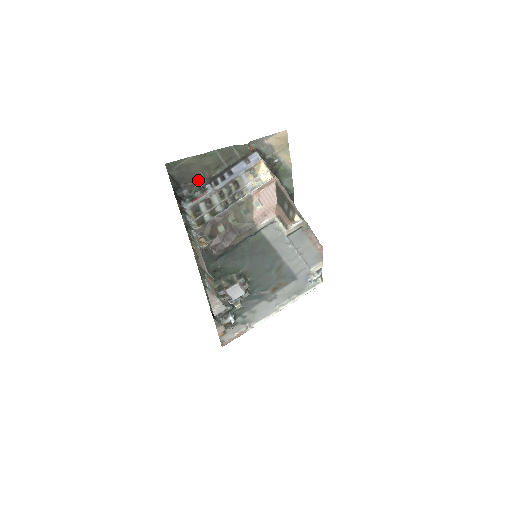
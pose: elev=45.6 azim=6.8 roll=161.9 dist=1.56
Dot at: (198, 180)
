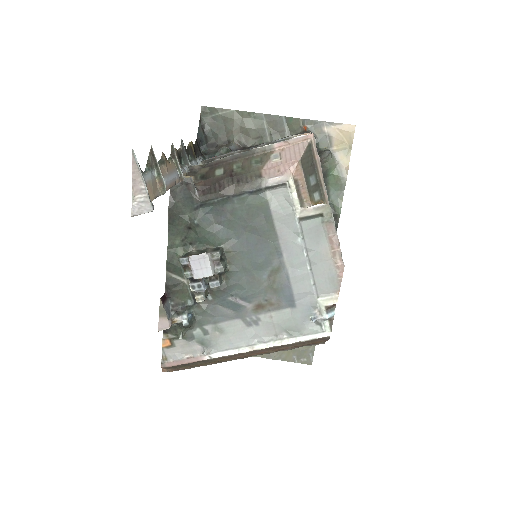
Dot at: (230, 143)
